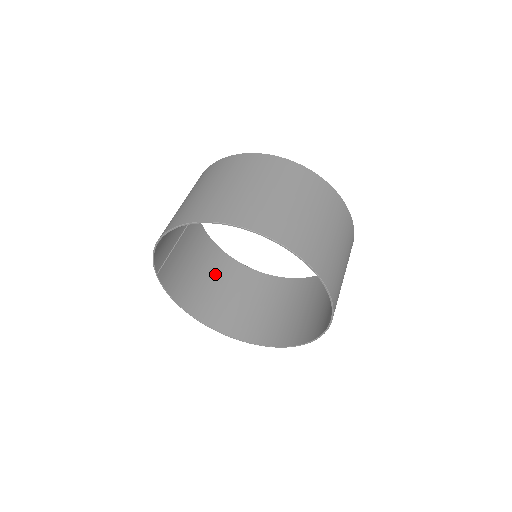
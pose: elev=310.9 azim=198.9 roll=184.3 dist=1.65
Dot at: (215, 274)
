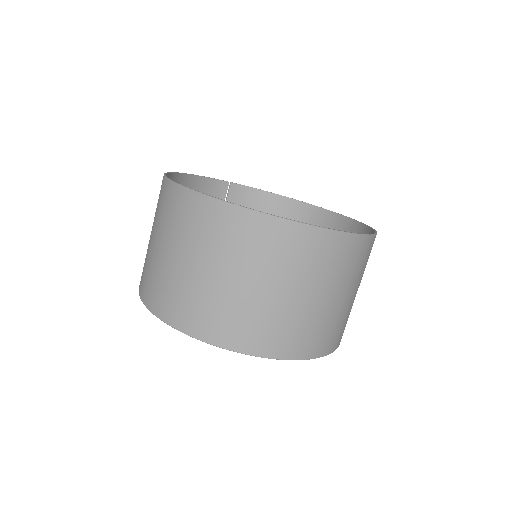
Dot at: occluded
